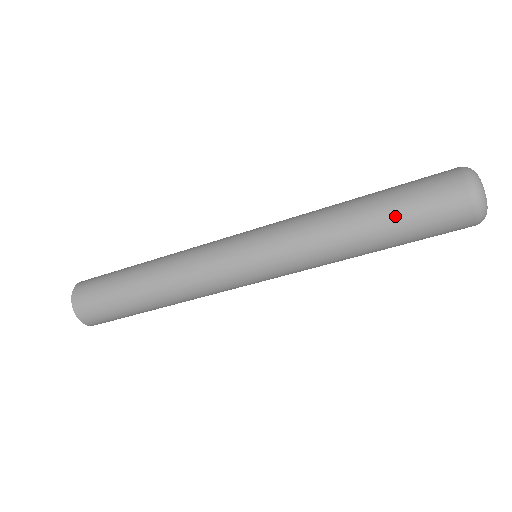
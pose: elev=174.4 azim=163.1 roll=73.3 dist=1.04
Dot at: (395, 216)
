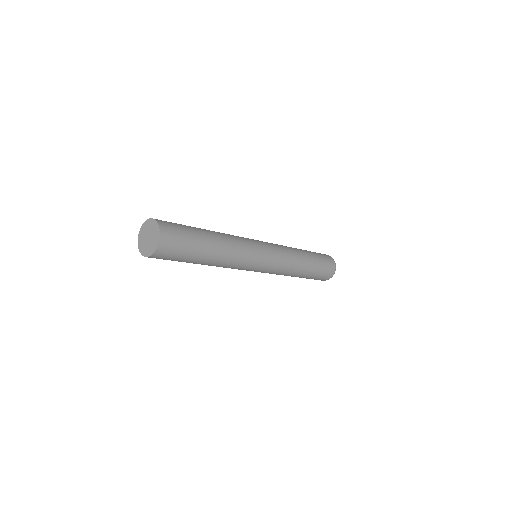
Dot at: (316, 269)
